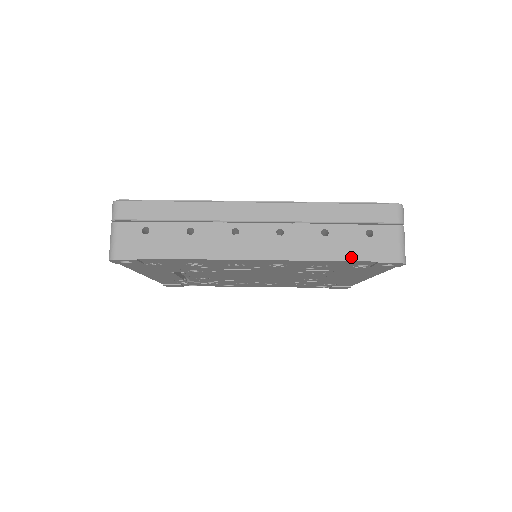
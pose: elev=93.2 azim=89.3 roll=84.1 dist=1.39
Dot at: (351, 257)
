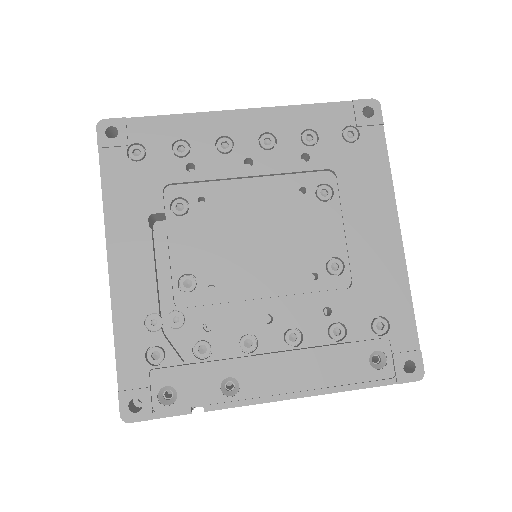
Dot at: (327, 104)
